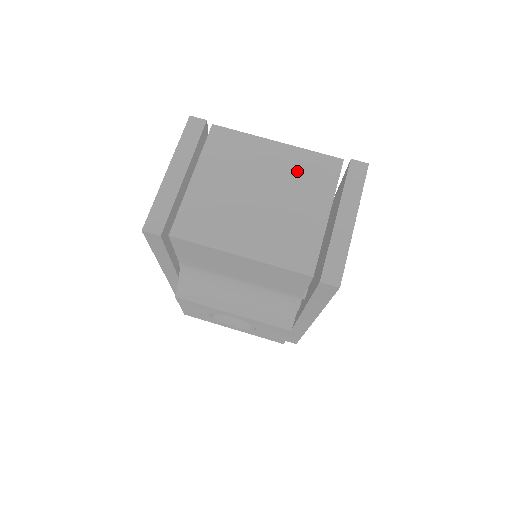
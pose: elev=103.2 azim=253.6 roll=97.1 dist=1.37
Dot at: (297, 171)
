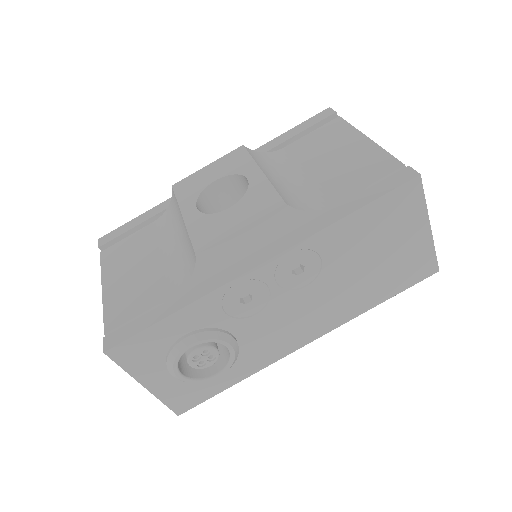
Dot at: occluded
